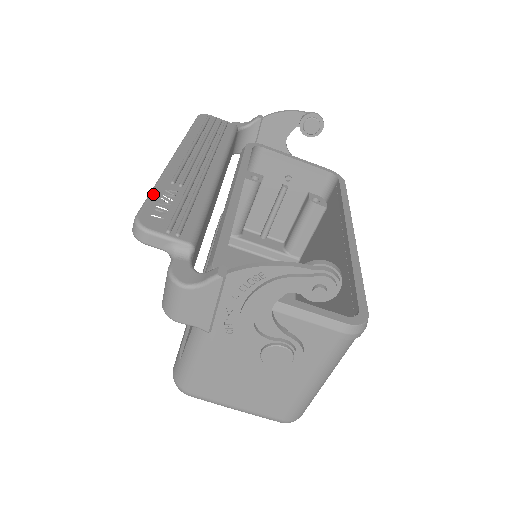
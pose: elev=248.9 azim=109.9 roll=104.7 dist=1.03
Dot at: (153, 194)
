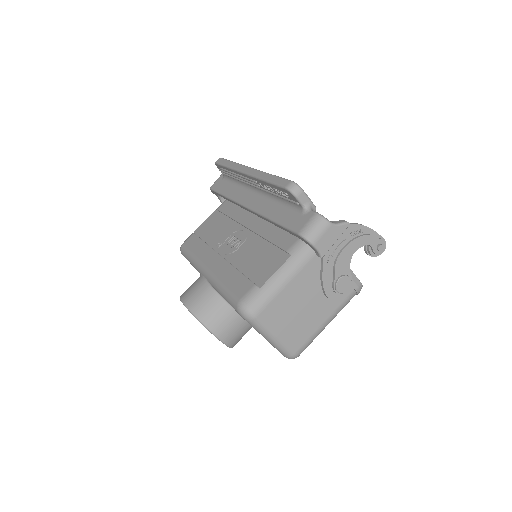
Dot at: (280, 177)
